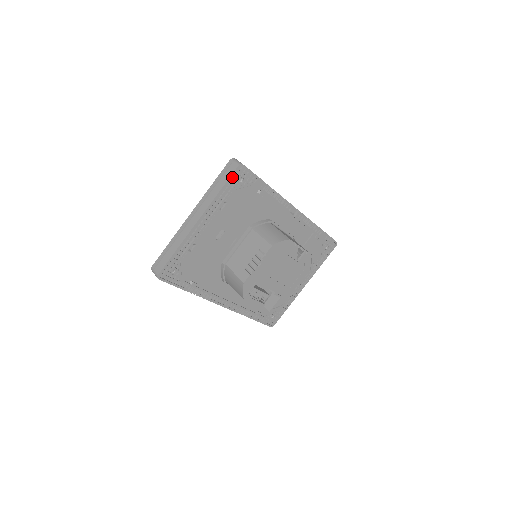
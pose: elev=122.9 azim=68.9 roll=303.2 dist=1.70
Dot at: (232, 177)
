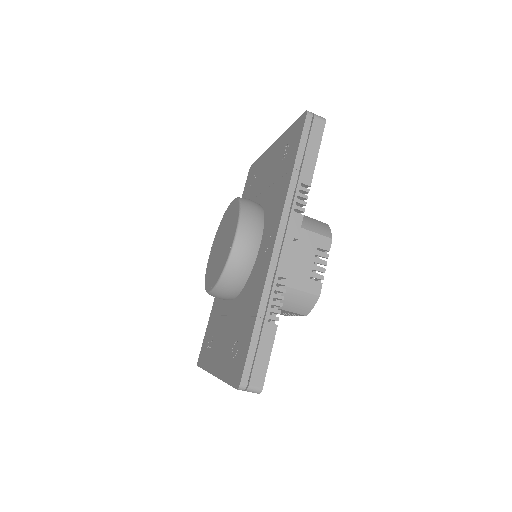
Dot at: occluded
